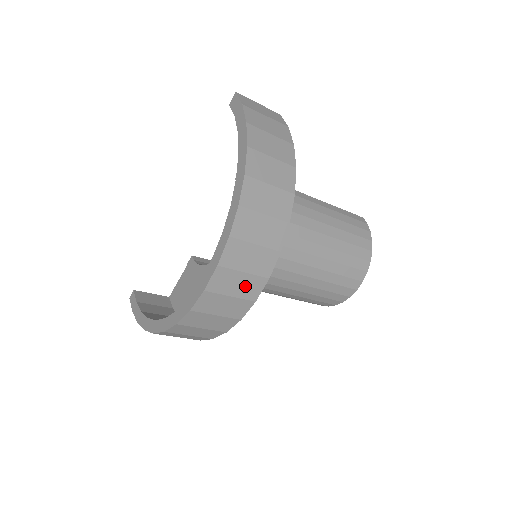
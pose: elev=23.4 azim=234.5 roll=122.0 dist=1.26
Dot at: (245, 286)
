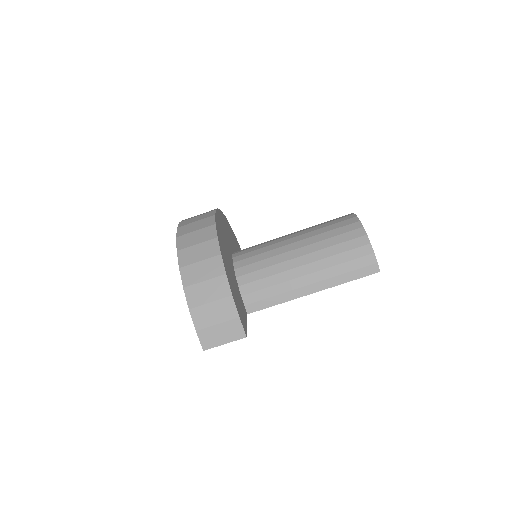
Dot at: occluded
